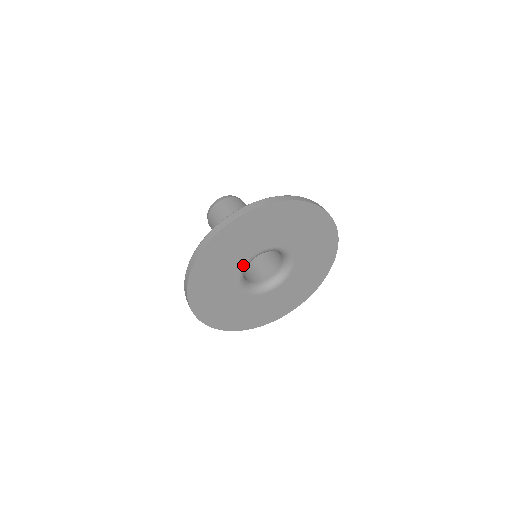
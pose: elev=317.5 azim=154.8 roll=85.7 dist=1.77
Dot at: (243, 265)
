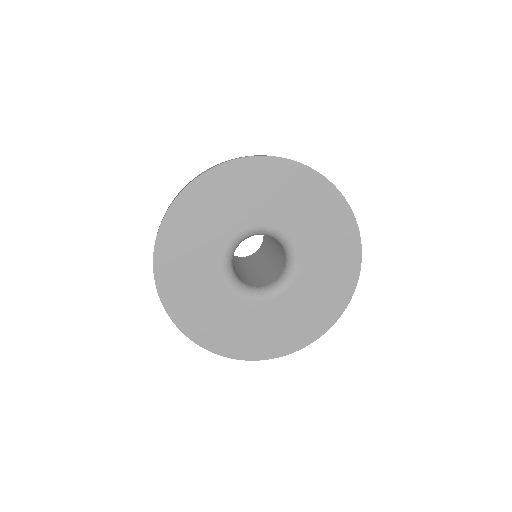
Dot at: (221, 264)
